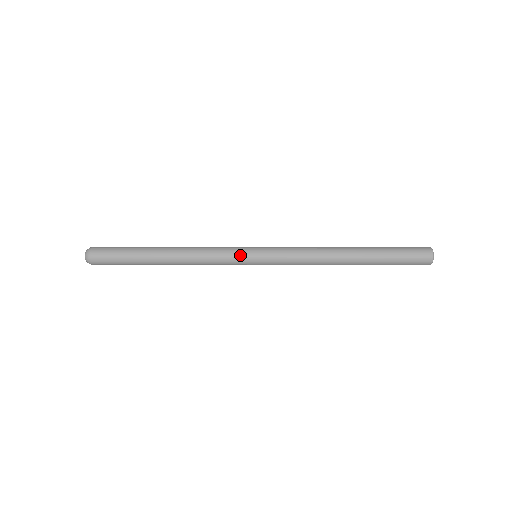
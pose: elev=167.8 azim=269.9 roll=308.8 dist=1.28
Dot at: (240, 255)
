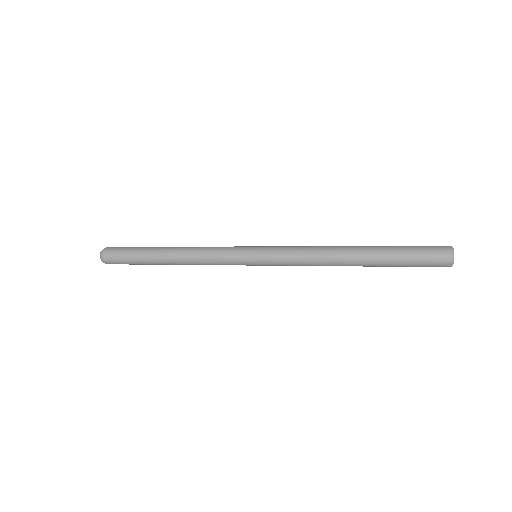
Dot at: (239, 247)
